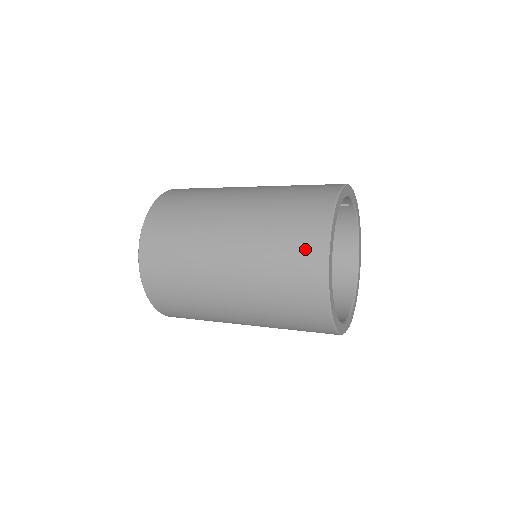
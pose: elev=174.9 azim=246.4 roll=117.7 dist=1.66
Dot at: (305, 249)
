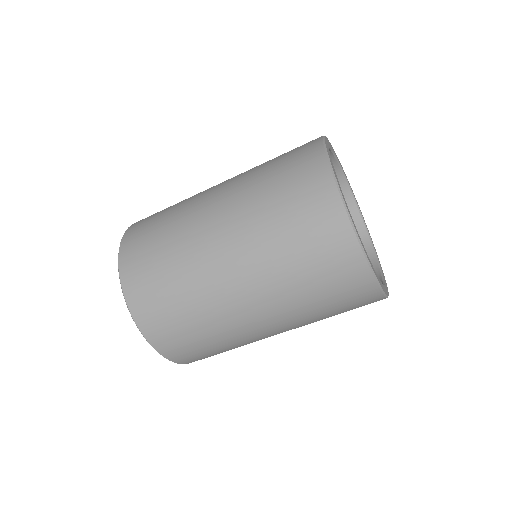
Dot at: (313, 203)
